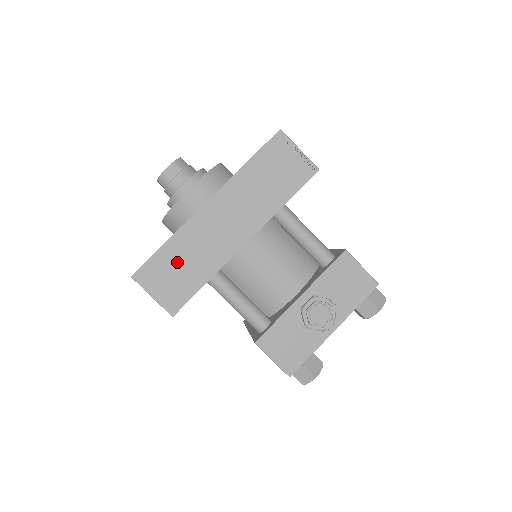
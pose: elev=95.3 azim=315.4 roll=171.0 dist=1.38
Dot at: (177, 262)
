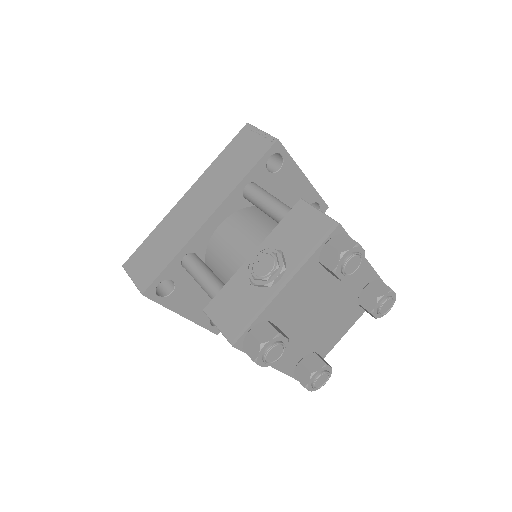
Dot at: (155, 247)
